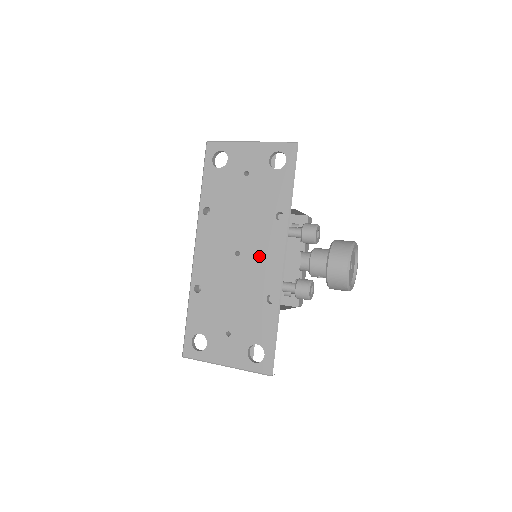
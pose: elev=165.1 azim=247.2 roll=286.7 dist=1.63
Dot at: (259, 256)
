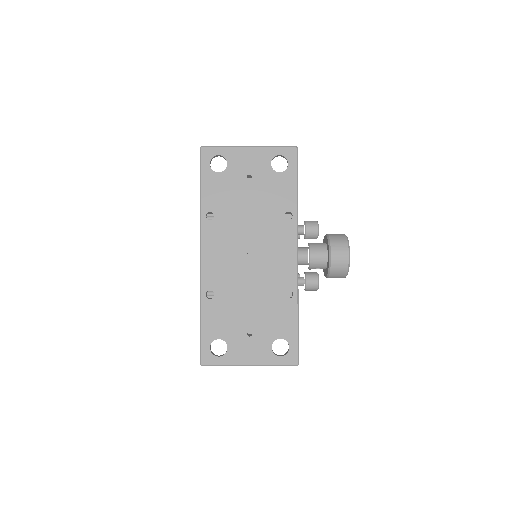
Dot at: (272, 255)
